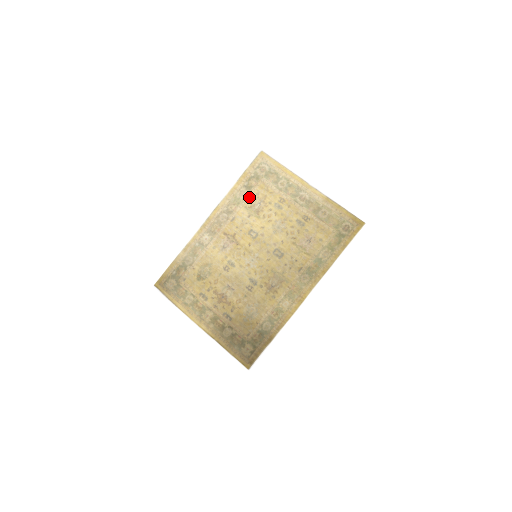
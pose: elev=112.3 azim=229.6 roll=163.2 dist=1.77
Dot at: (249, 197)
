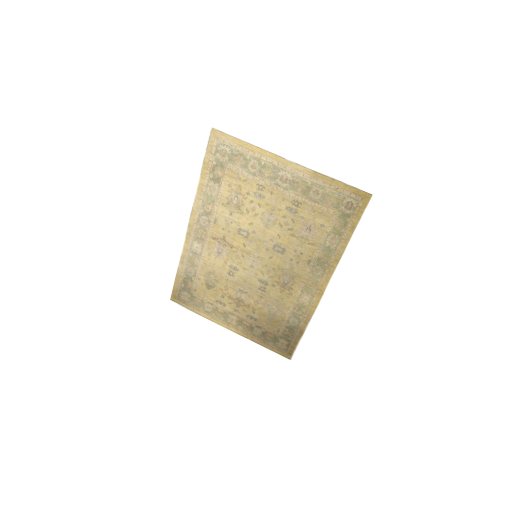
Dot at: (222, 192)
